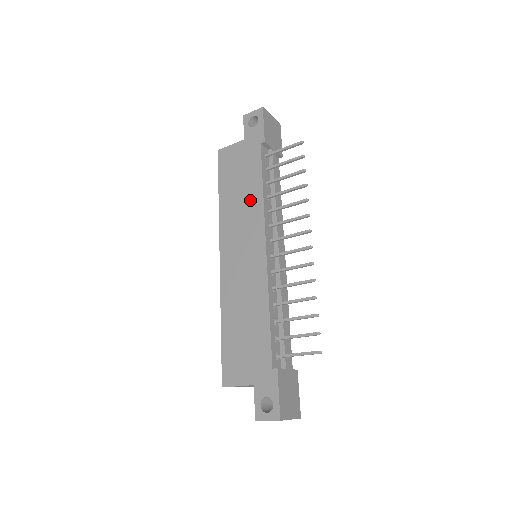
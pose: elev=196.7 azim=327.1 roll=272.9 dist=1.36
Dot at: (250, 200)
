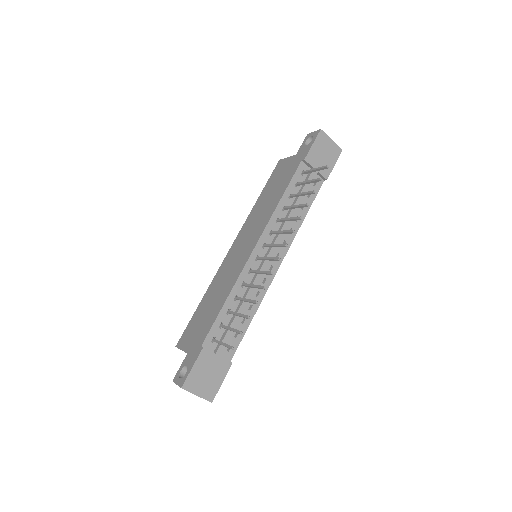
Dot at: (269, 206)
